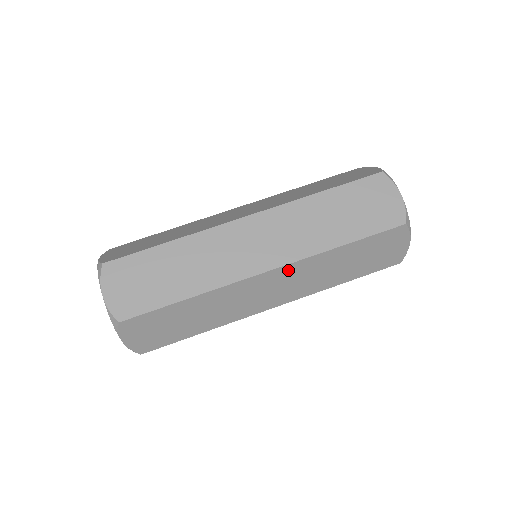
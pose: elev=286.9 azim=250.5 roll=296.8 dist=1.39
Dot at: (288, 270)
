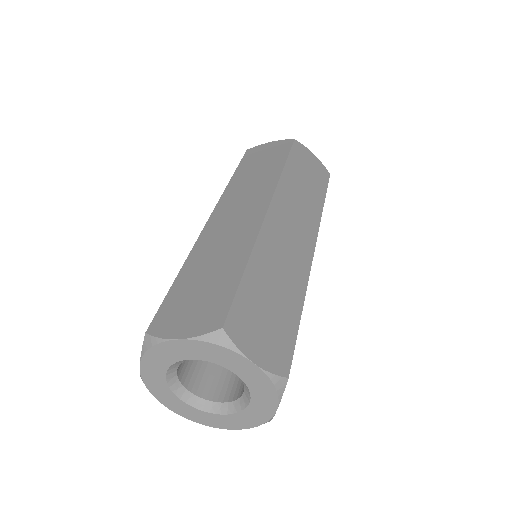
Dot at: occluded
